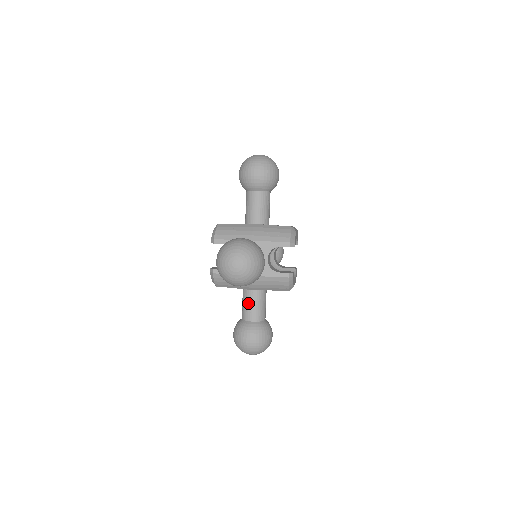
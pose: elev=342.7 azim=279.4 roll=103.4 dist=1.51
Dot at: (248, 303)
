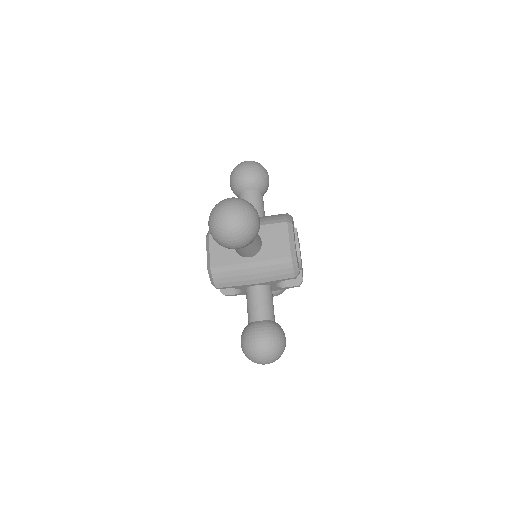
Dot at: occluded
